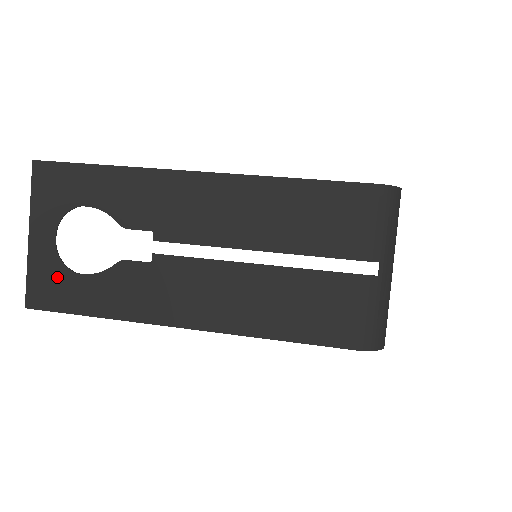
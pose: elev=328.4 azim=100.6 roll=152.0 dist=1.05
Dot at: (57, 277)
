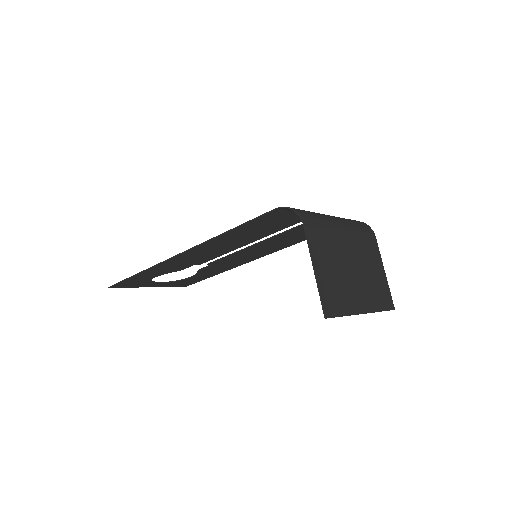
Dot at: (141, 281)
